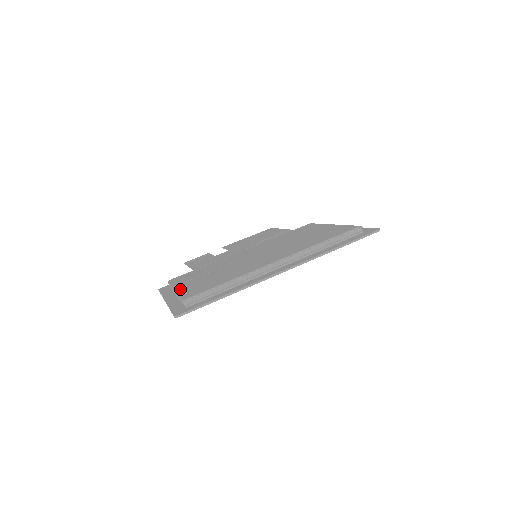
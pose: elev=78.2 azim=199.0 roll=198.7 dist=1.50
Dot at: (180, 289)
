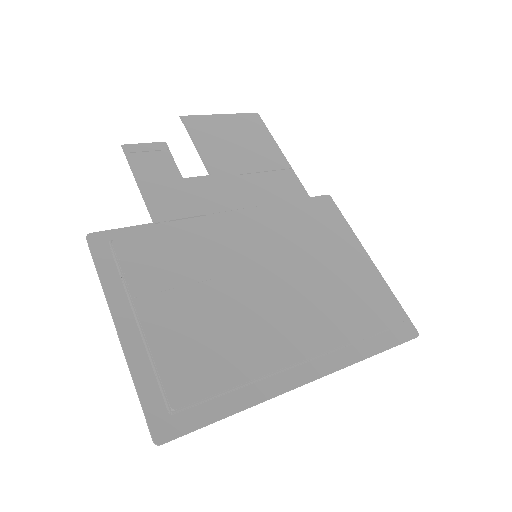
Dot at: (152, 333)
